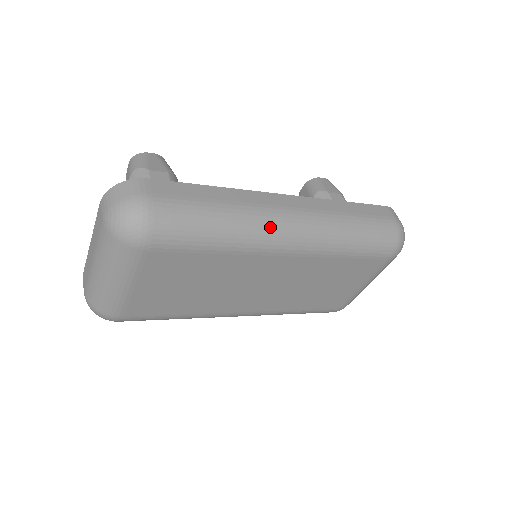
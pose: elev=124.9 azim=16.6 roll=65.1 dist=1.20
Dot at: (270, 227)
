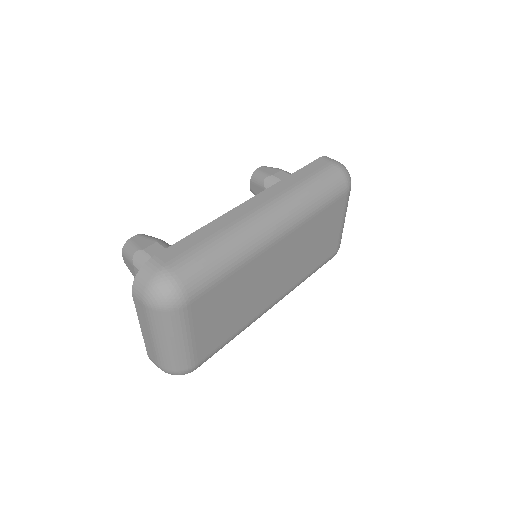
Dot at: (256, 229)
